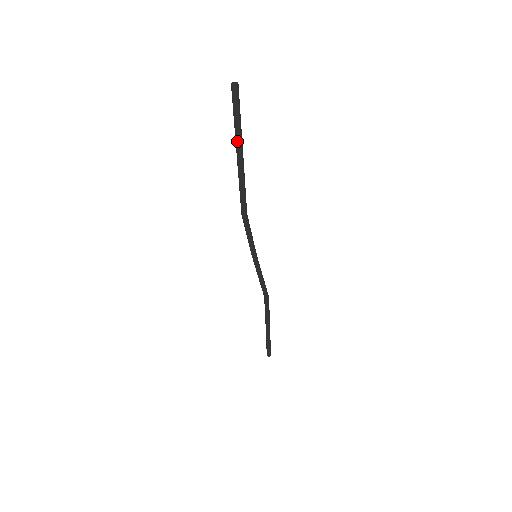
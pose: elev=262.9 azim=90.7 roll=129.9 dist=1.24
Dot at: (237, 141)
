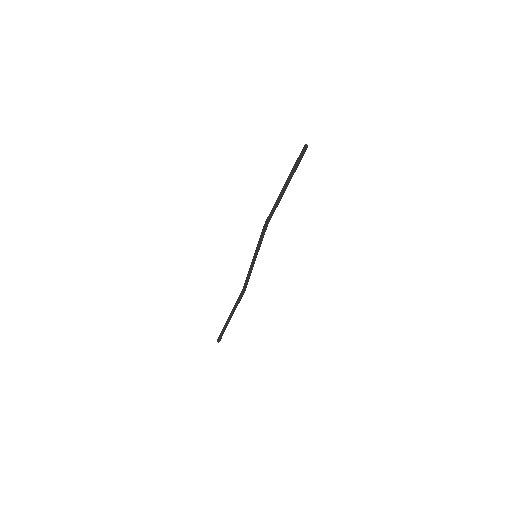
Dot at: (290, 177)
